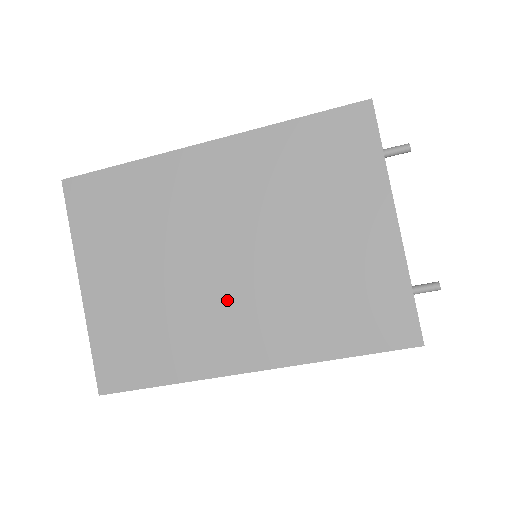
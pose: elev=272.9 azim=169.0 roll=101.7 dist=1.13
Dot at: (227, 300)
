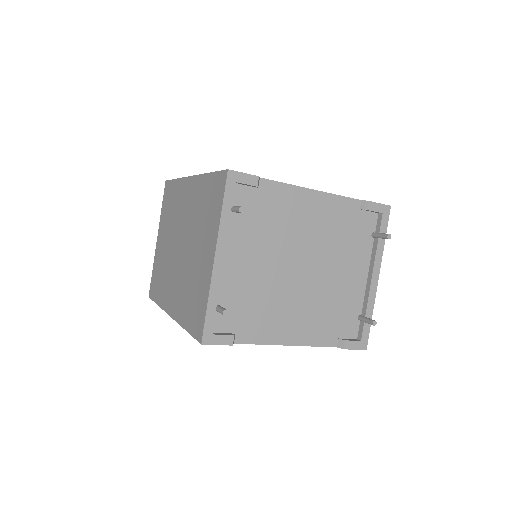
Dot at: (175, 271)
